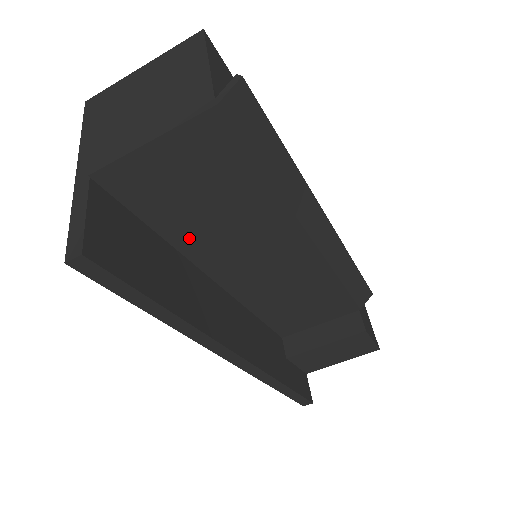
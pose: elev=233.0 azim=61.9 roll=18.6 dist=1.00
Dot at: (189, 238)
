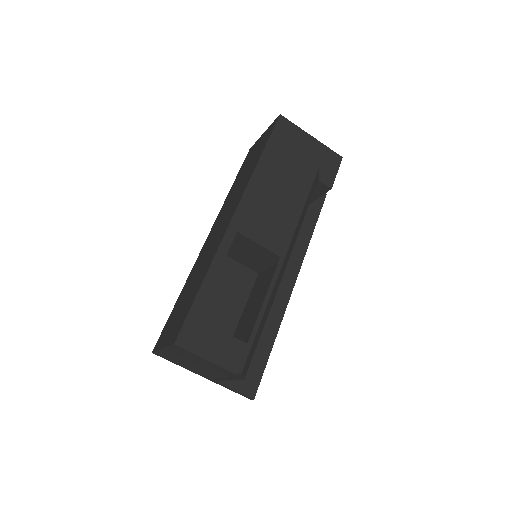
Dot at: occluded
